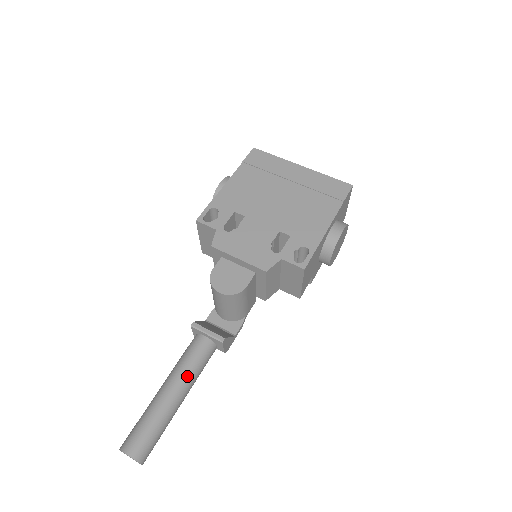
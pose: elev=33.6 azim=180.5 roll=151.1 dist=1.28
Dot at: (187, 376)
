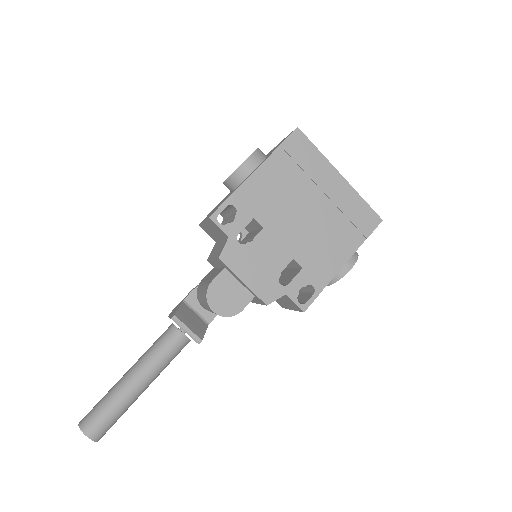
Dot at: (157, 371)
